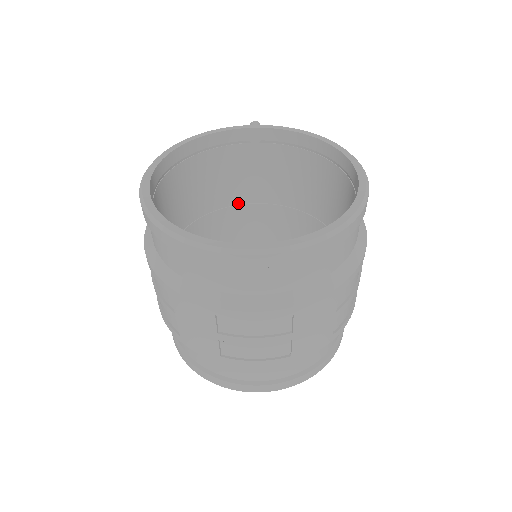
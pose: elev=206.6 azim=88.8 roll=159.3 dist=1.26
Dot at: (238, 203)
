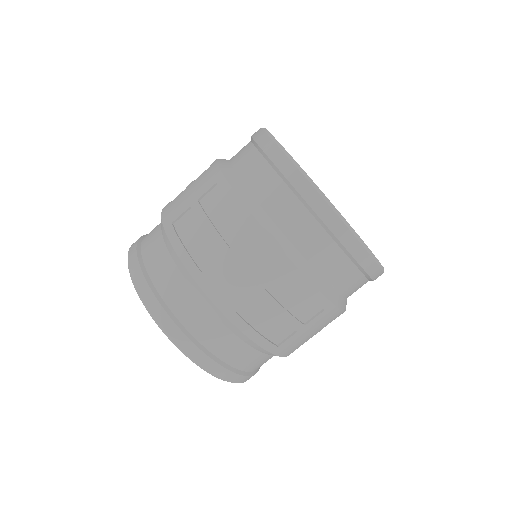
Dot at: occluded
